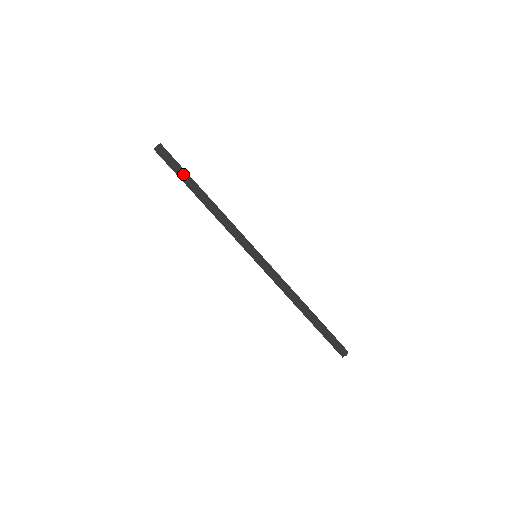
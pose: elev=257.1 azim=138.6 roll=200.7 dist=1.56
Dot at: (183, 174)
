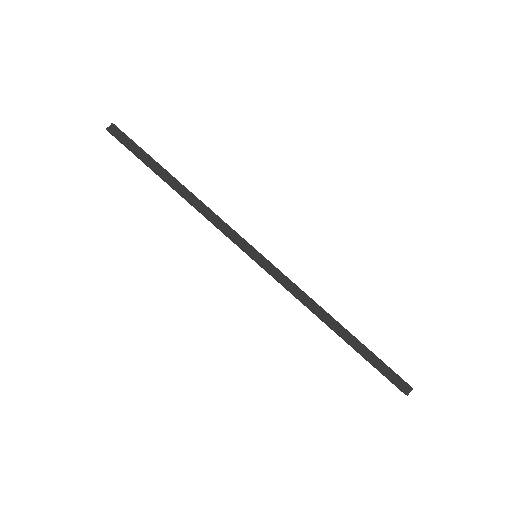
Dot at: (148, 155)
